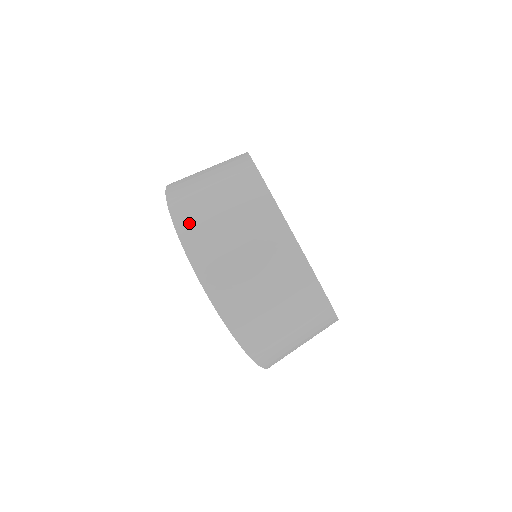
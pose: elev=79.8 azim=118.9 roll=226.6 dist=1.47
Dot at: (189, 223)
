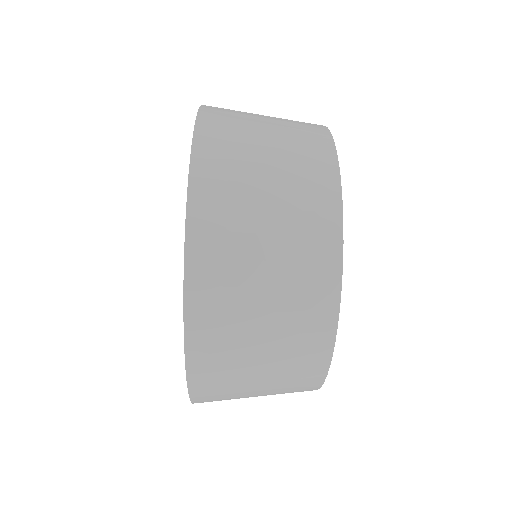
Dot at: (208, 345)
